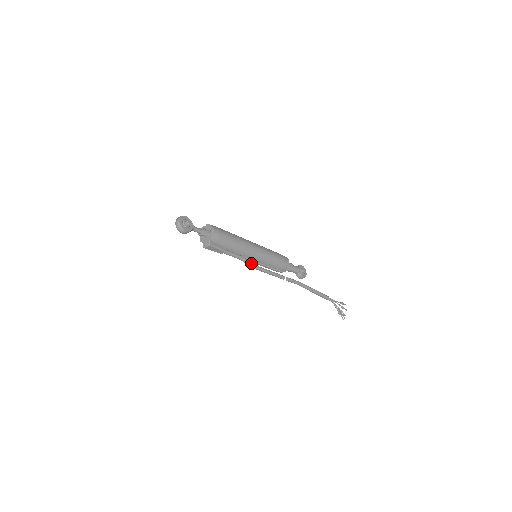
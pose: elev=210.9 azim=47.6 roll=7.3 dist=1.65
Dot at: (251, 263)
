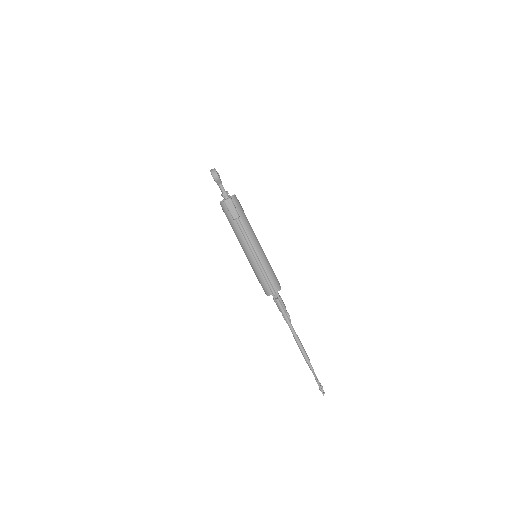
Dot at: (253, 248)
